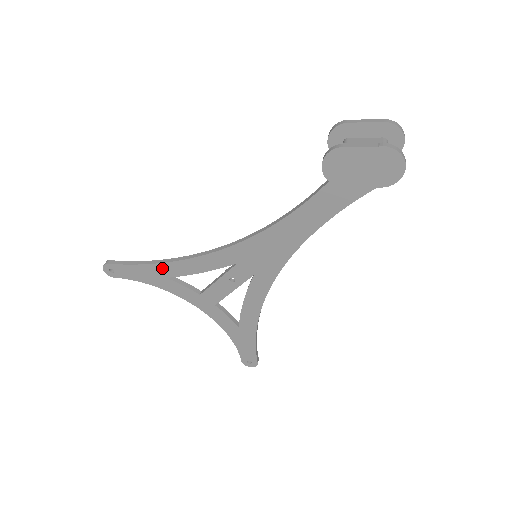
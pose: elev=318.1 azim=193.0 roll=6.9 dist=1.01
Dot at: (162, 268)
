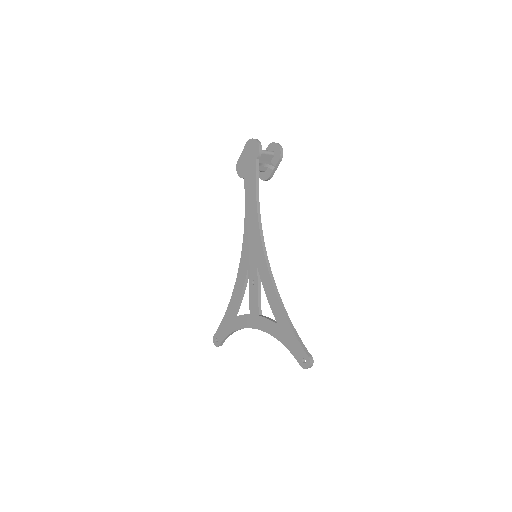
Dot at: (229, 311)
